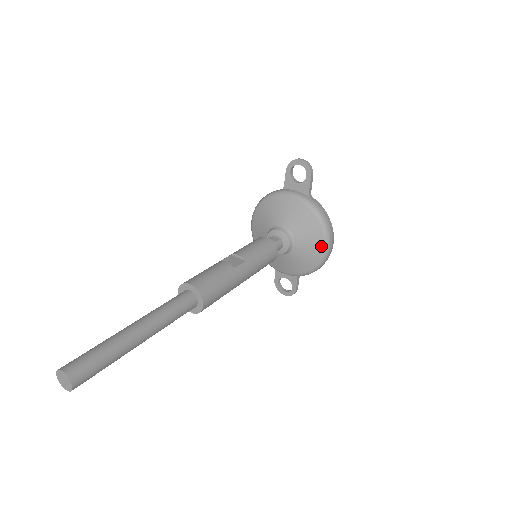
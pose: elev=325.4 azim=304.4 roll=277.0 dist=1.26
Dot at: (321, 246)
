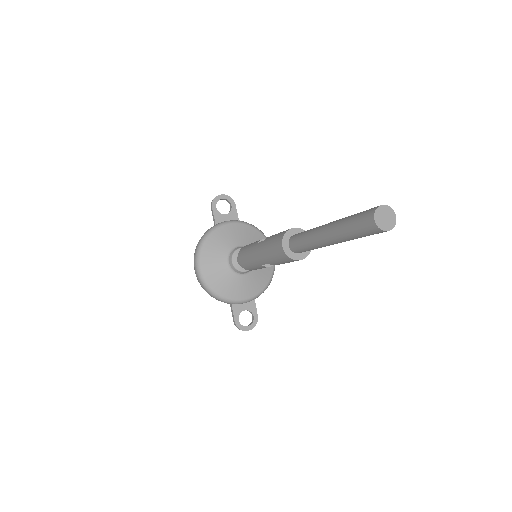
Dot at: occluded
